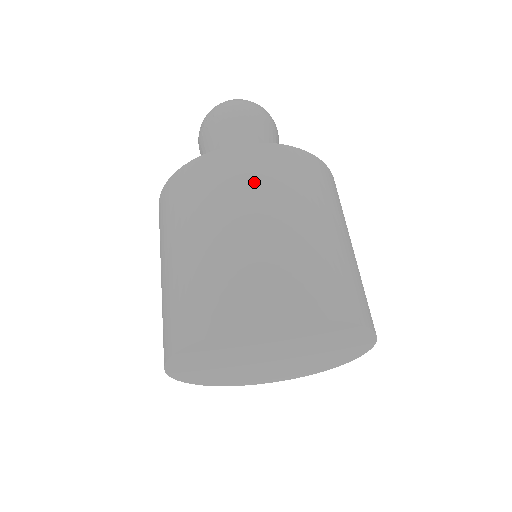
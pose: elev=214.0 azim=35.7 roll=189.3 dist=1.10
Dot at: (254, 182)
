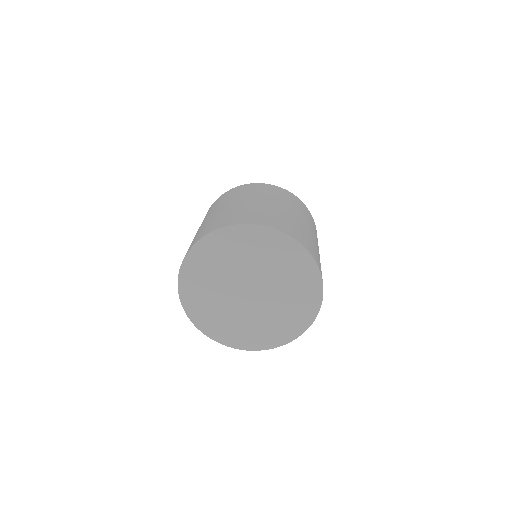
Dot at: (292, 202)
